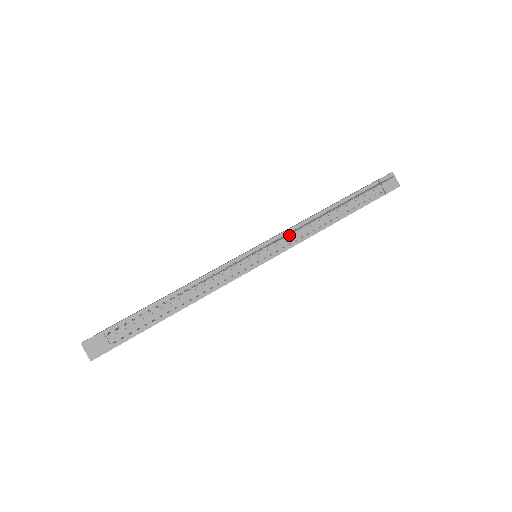
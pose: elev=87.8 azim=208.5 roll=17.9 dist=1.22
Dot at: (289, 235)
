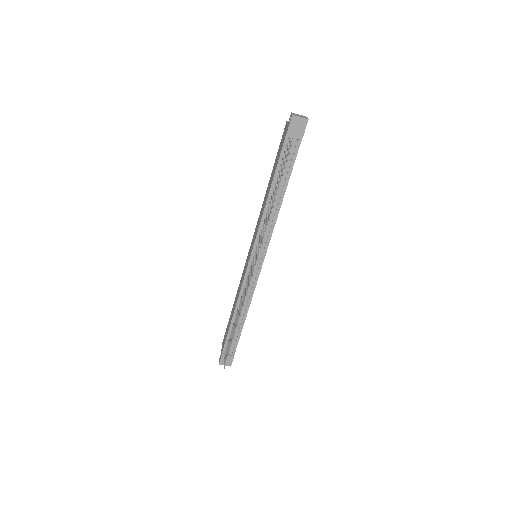
Dot at: (262, 233)
